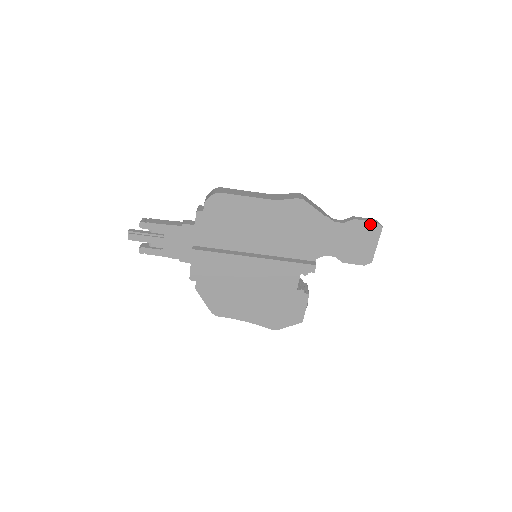
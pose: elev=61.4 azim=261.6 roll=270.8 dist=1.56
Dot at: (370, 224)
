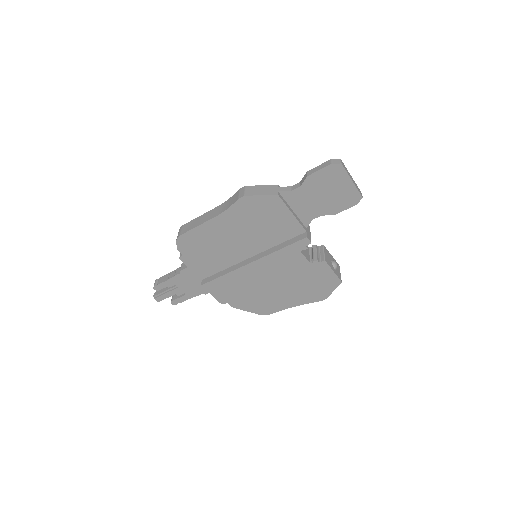
Dot at: (326, 170)
